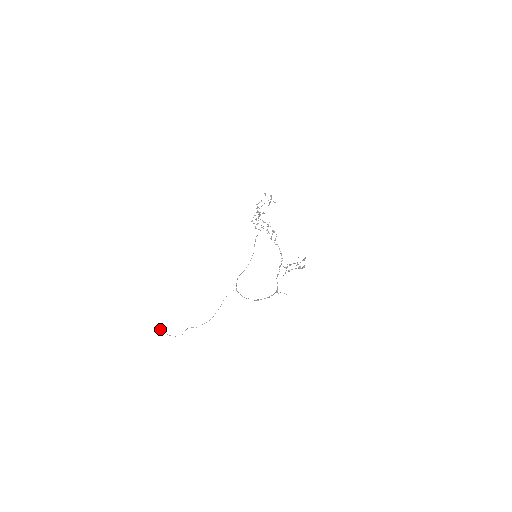
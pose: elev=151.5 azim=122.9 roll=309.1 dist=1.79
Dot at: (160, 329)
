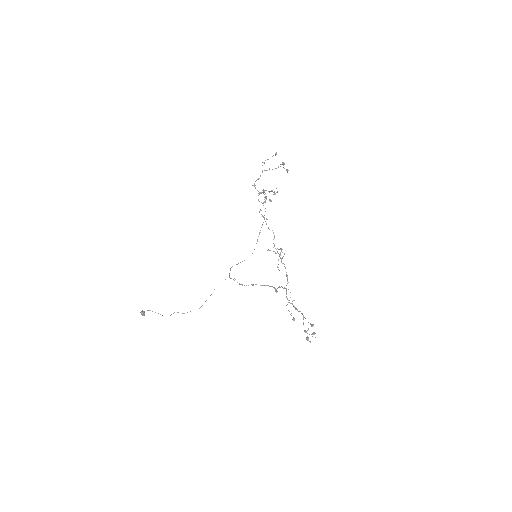
Dot at: occluded
